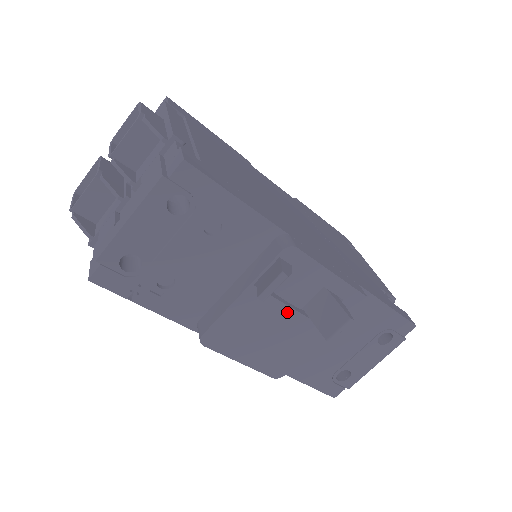
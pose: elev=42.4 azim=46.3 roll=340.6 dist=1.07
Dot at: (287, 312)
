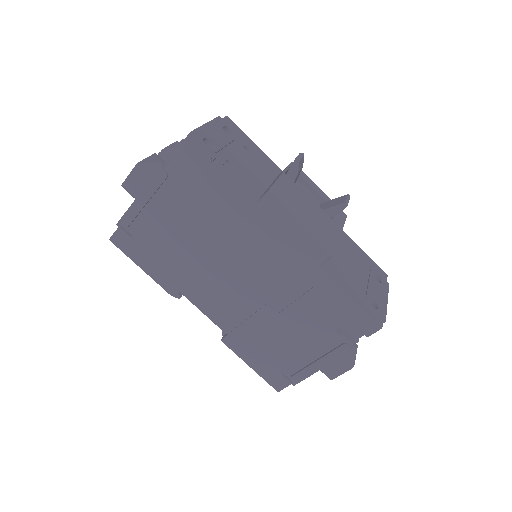
Dot at: (310, 201)
